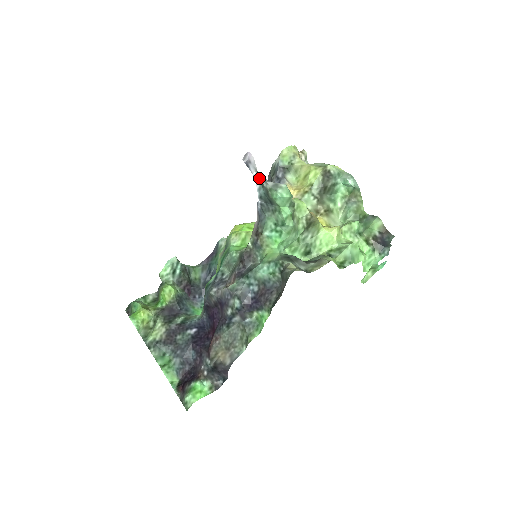
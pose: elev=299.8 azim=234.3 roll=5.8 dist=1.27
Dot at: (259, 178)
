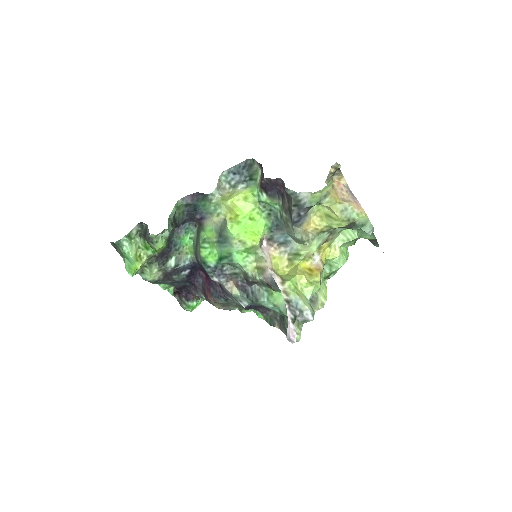
Dot at: (292, 318)
